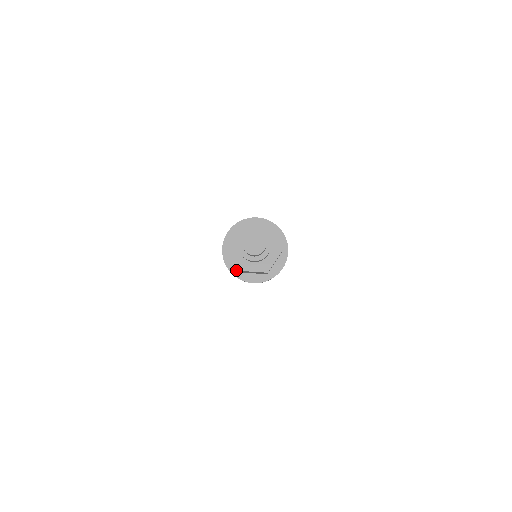
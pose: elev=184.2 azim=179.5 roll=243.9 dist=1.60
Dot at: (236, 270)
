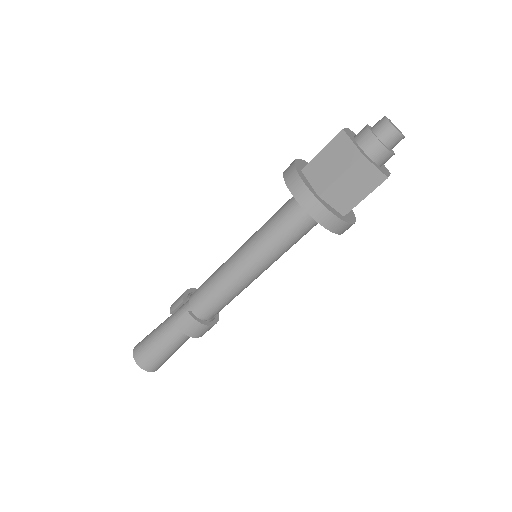
Dot at: (314, 192)
